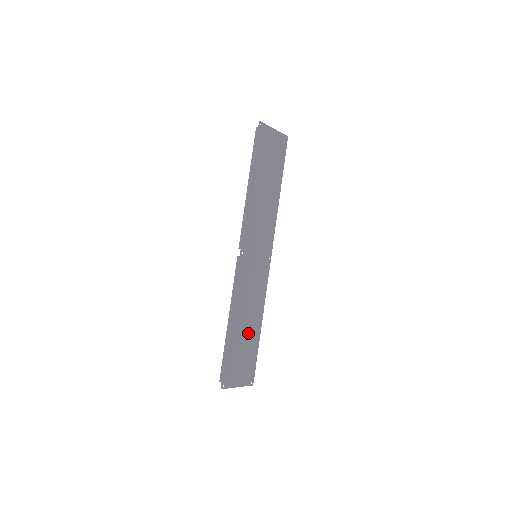
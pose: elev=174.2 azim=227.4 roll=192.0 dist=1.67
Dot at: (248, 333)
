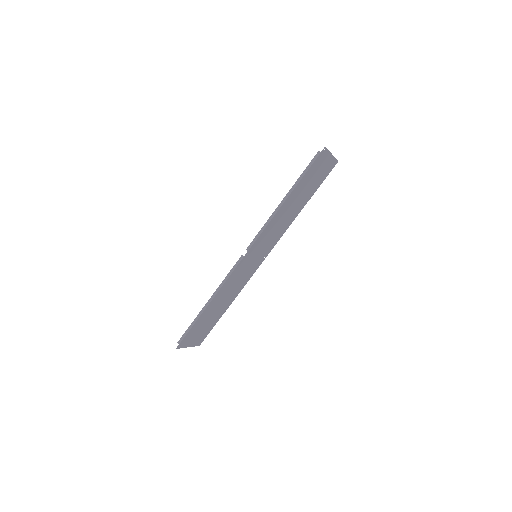
Dot at: (217, 311)
